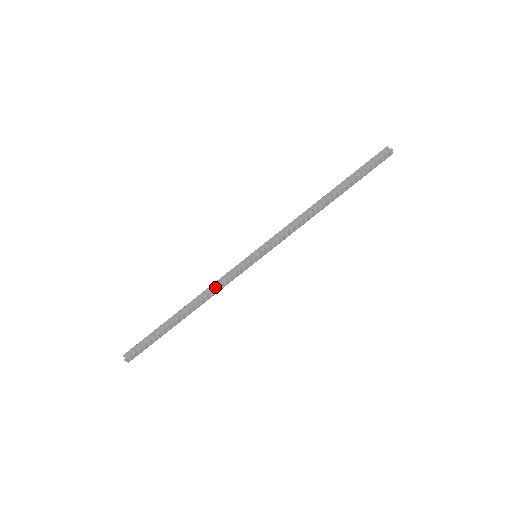
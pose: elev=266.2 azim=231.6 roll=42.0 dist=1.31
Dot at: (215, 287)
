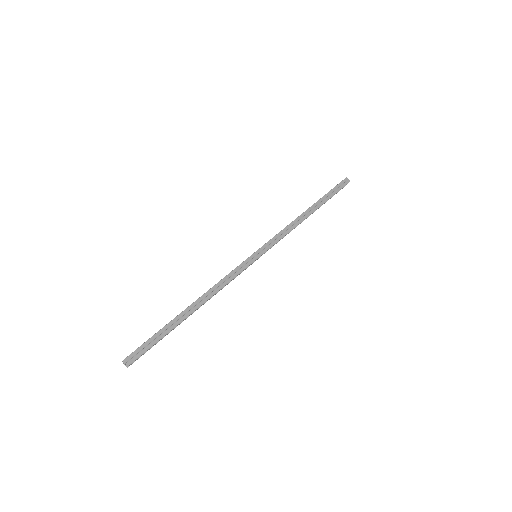
Dot at: (220, 281)
